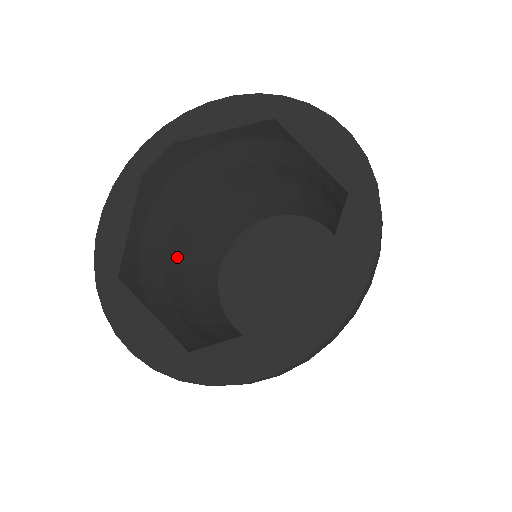
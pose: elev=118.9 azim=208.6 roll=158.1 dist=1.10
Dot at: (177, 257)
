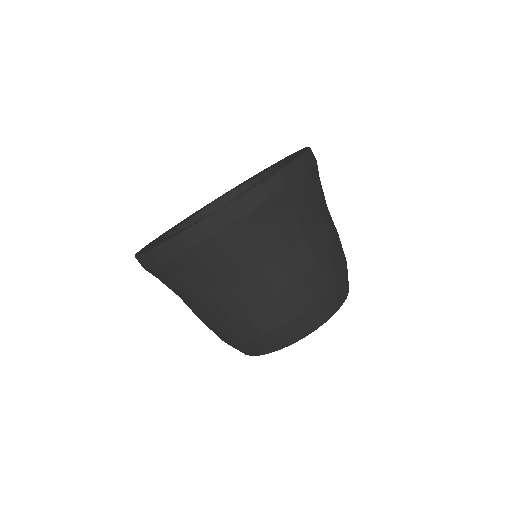
Dot at: occluded
